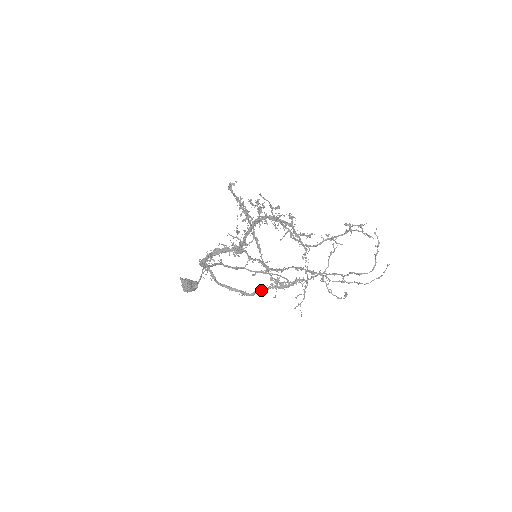
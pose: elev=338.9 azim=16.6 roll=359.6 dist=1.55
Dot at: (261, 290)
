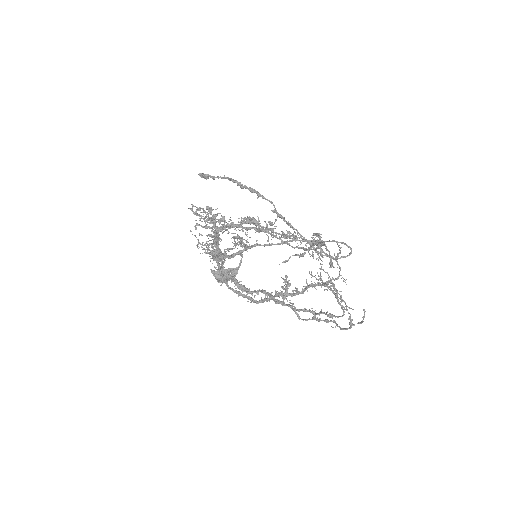
Dot at: occluded
